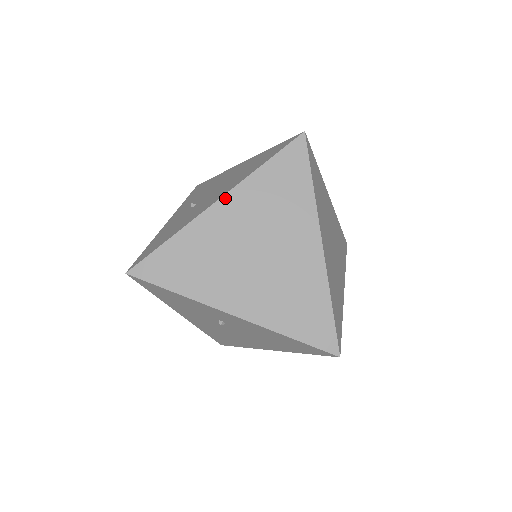
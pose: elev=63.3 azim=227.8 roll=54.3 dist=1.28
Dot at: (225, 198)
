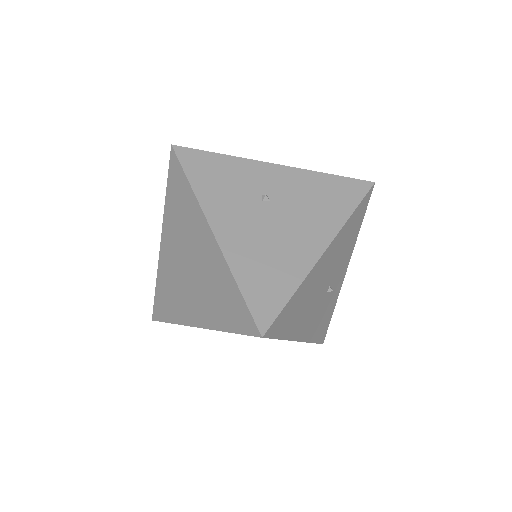
Dot at: occluded
